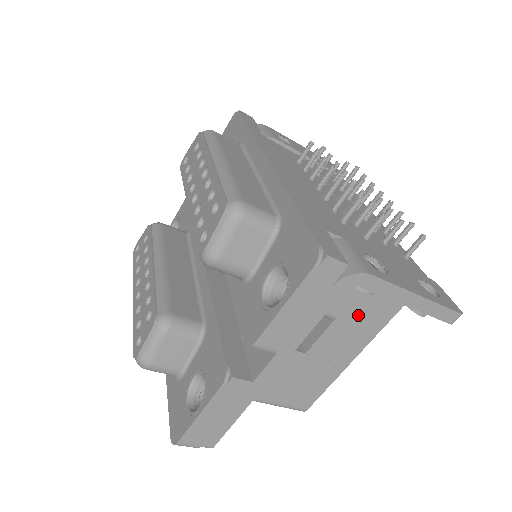
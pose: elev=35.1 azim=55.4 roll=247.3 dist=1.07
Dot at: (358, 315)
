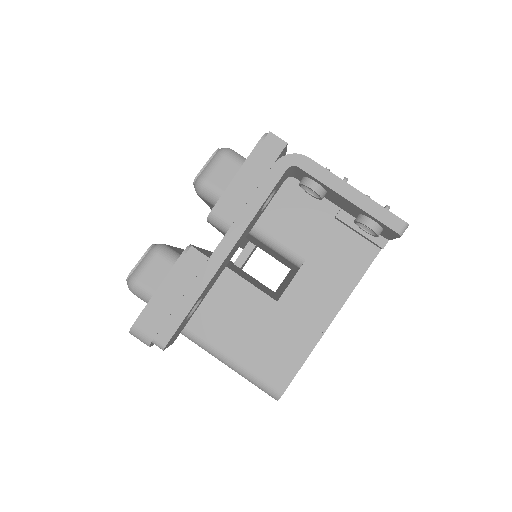
Dot at: (327, 263)
